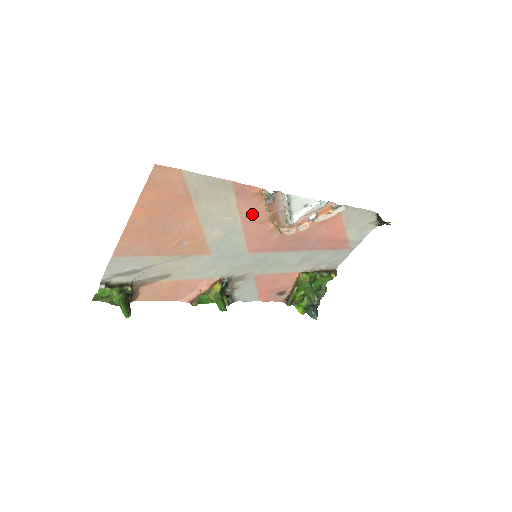
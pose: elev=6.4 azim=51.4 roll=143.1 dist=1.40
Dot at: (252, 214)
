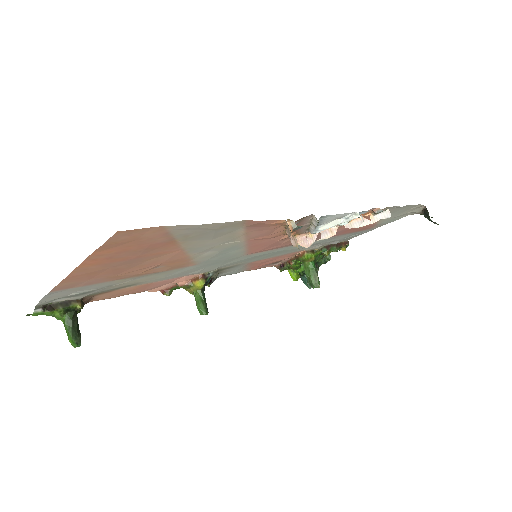
Dot at: (263, 235)
